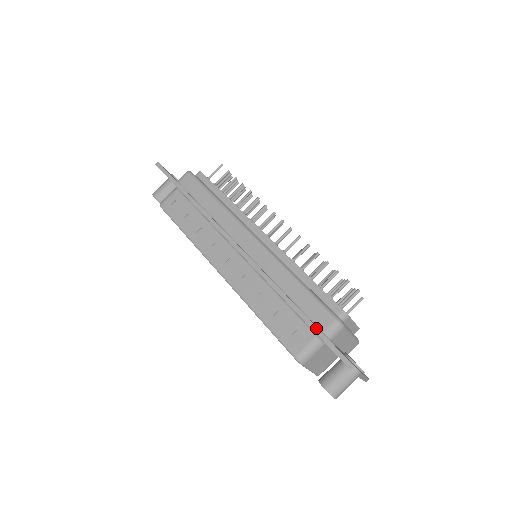
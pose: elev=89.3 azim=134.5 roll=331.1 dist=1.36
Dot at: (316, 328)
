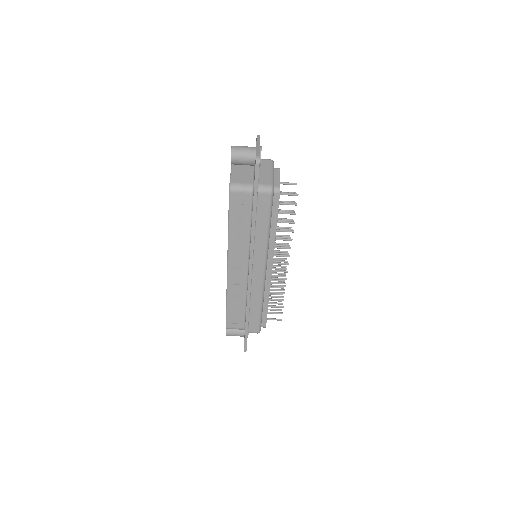
Dot at: (247, 331)
